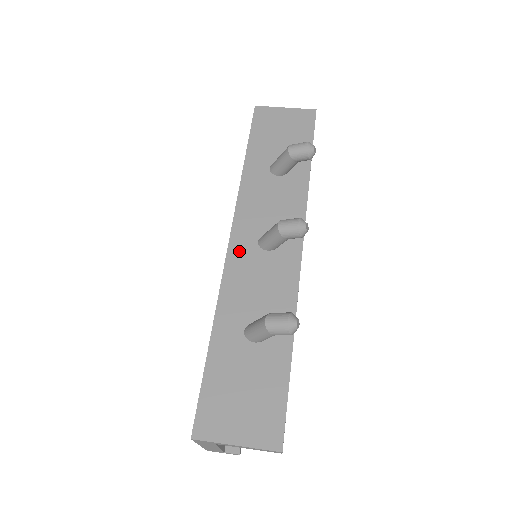
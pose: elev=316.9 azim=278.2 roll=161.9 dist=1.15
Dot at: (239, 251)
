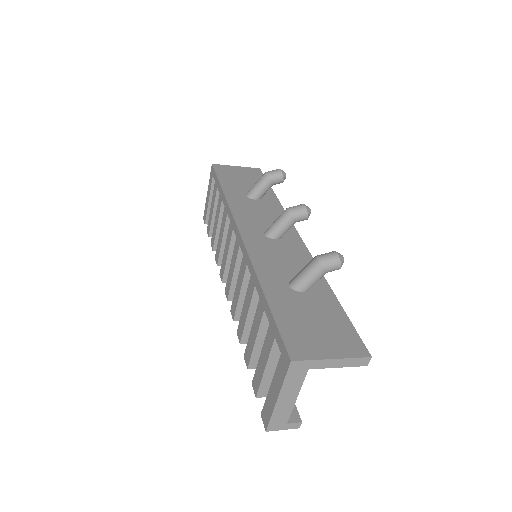
Dot at: (253, 240)
